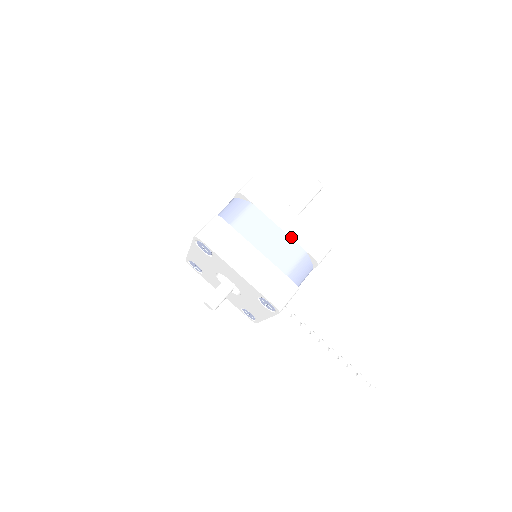
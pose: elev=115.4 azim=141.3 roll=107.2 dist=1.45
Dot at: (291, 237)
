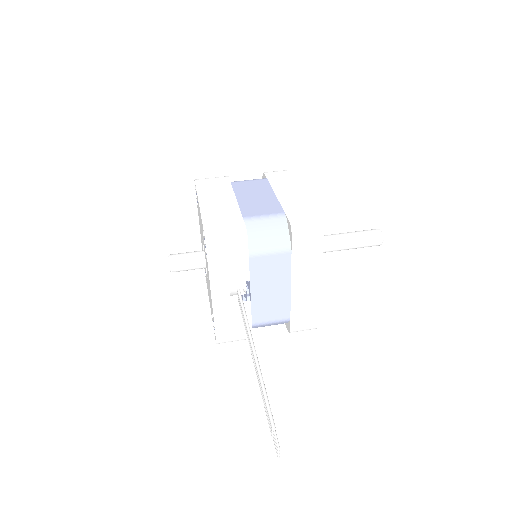
Dot at: (280, 202)
